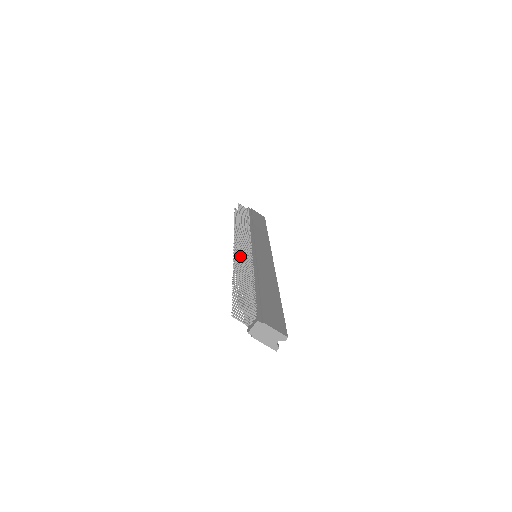
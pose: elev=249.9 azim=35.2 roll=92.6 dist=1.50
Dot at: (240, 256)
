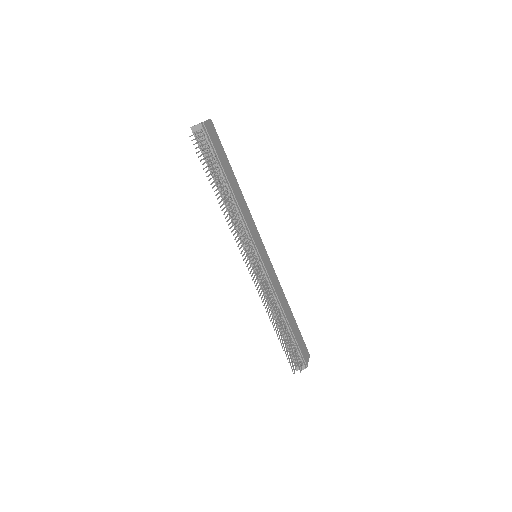
Dot at: (268, 297)
